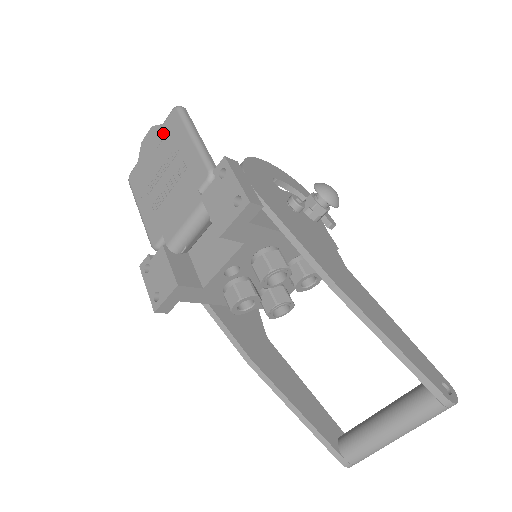
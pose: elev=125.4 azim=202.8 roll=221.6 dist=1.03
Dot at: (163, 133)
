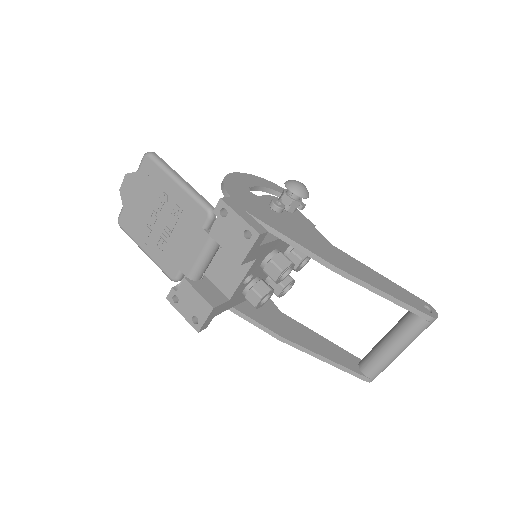
Dot at: (142, 180)
